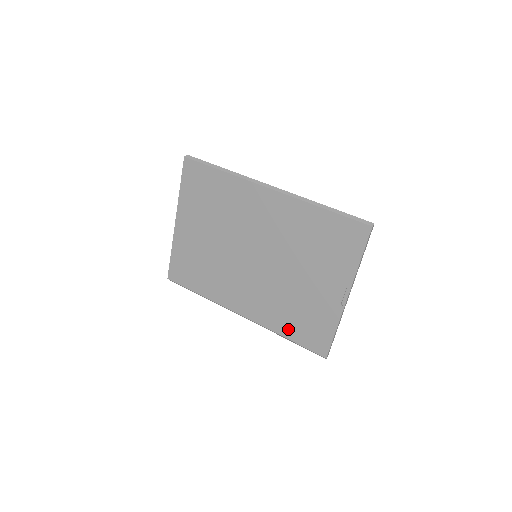
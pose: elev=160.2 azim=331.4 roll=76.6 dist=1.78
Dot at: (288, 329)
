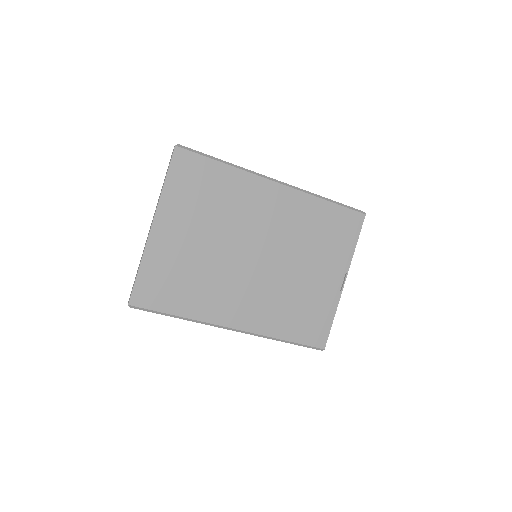
Dot at: (288, 330)
